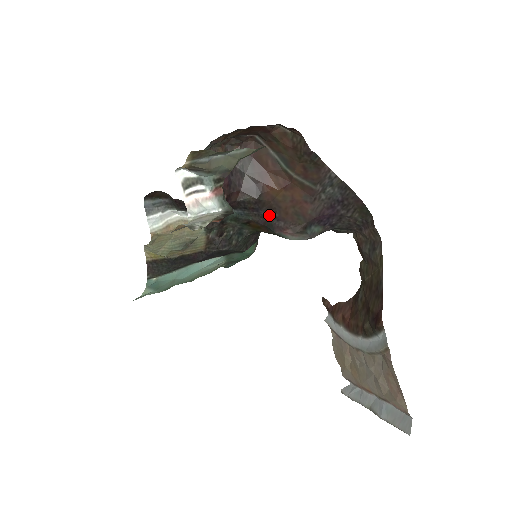
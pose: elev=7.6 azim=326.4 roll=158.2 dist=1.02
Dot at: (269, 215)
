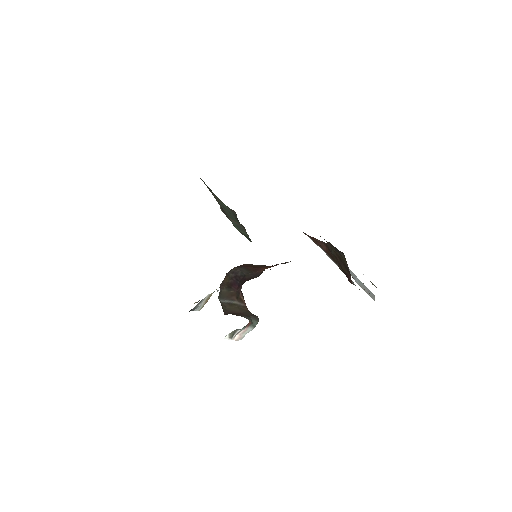
Dot at: occluded
